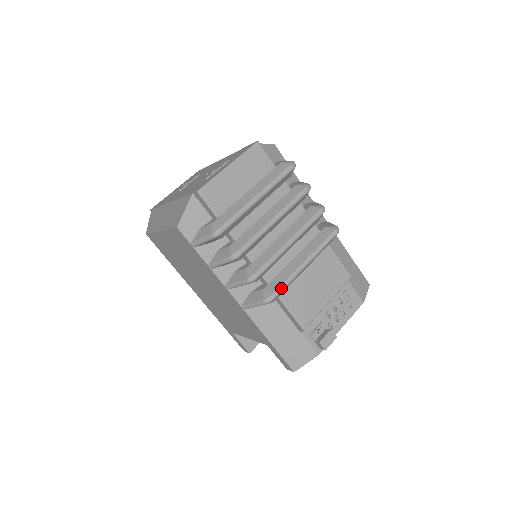
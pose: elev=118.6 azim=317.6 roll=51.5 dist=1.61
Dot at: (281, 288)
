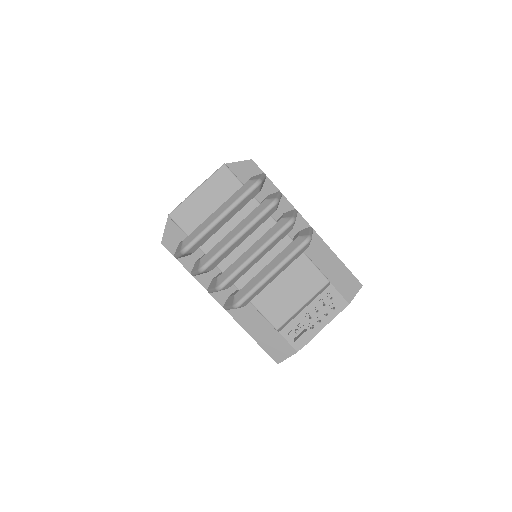
Dot at: (247, 296)
